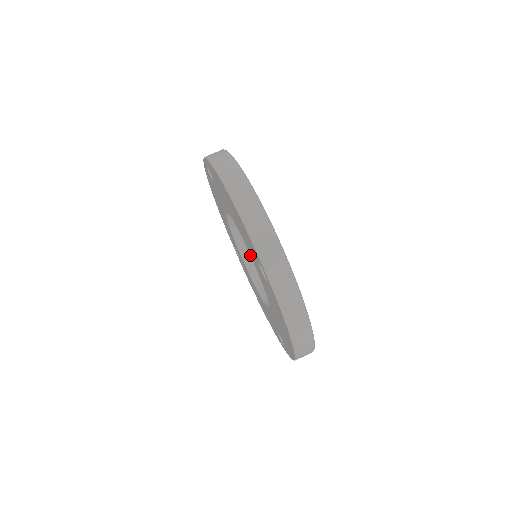
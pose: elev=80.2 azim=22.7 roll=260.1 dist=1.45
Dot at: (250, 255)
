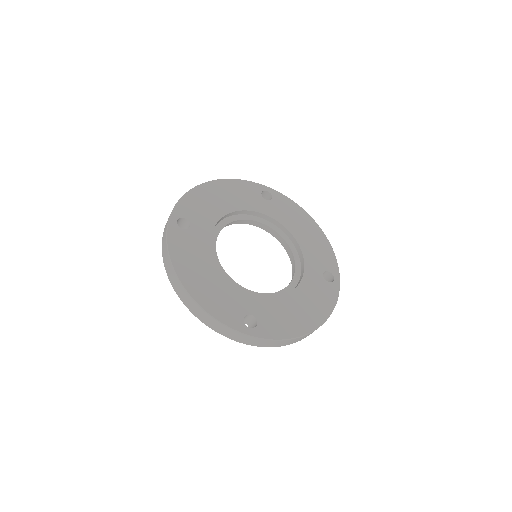
Dot at: occluded
